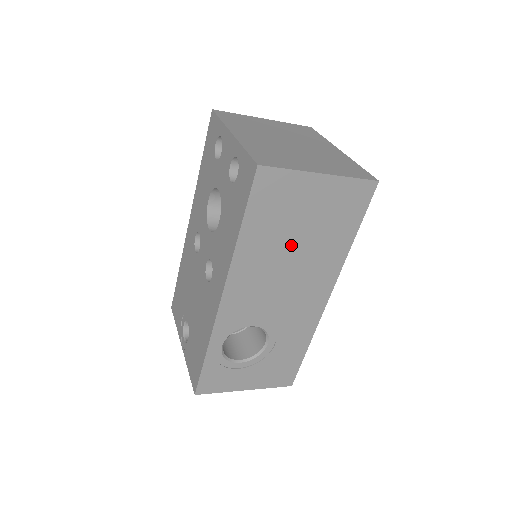
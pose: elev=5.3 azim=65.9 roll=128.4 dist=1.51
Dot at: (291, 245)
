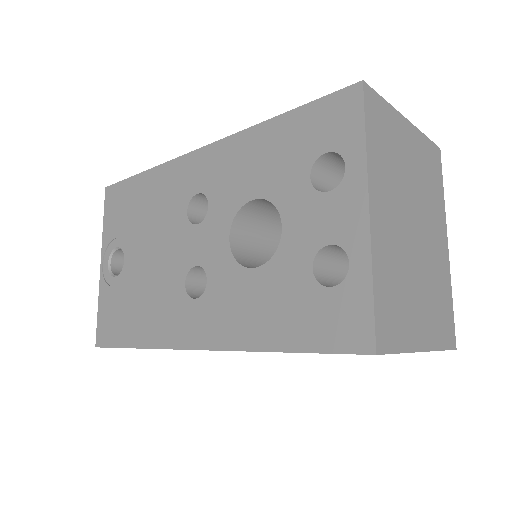
Dot at: occluded
